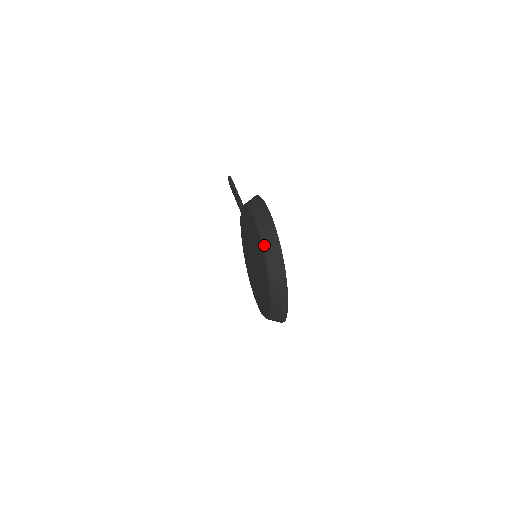
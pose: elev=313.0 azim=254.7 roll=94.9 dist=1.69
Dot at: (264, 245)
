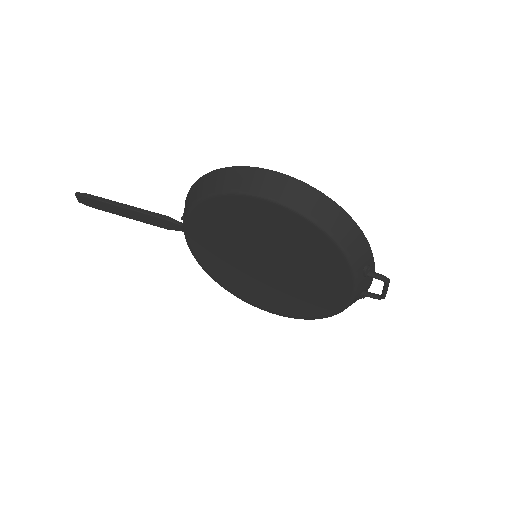
Dot at: (317, 221)
